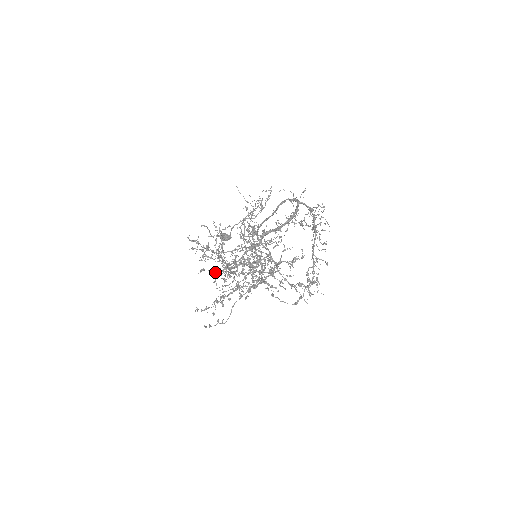
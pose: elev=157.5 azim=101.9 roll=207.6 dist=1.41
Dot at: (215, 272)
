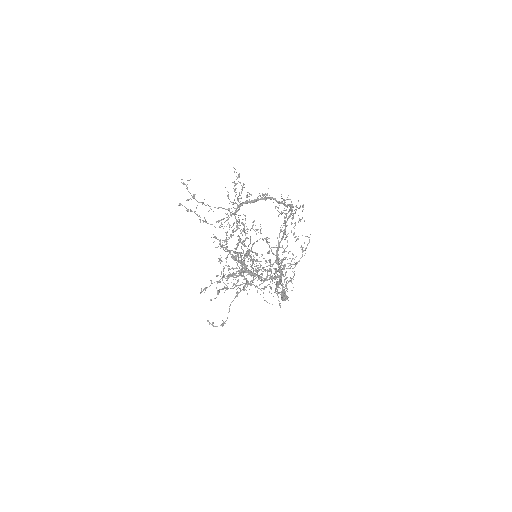
Dot at: (188, 209)
